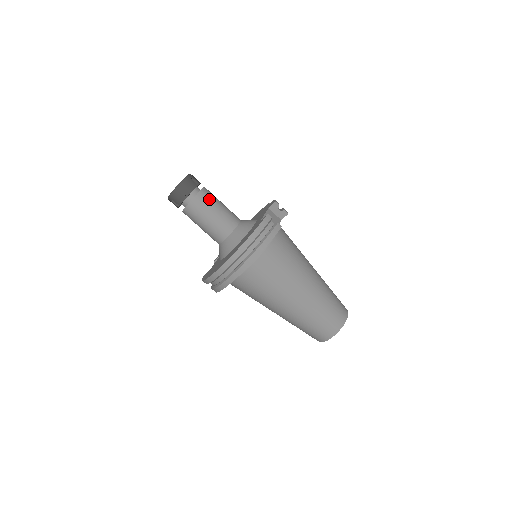
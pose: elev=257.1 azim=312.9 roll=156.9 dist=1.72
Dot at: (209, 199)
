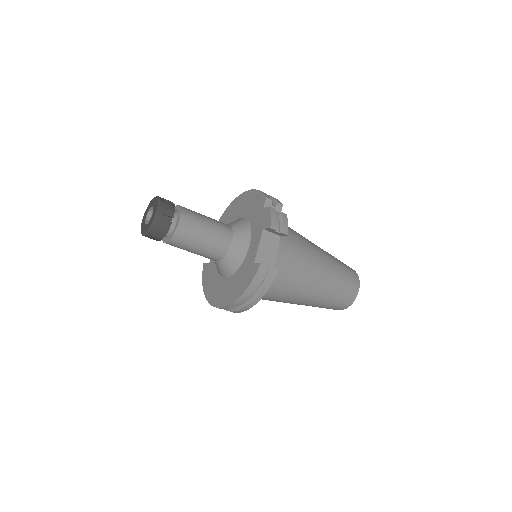
Dot at: (189, 234)
